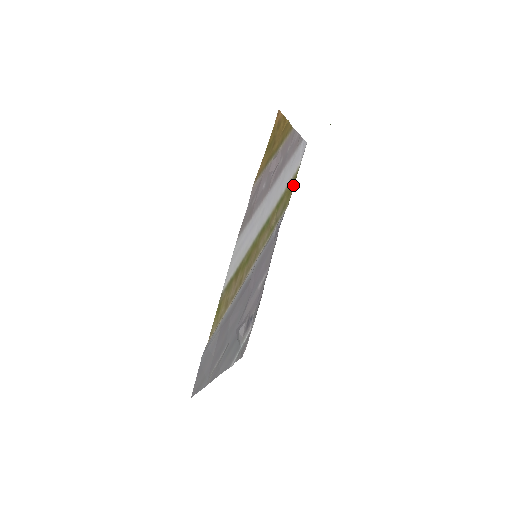
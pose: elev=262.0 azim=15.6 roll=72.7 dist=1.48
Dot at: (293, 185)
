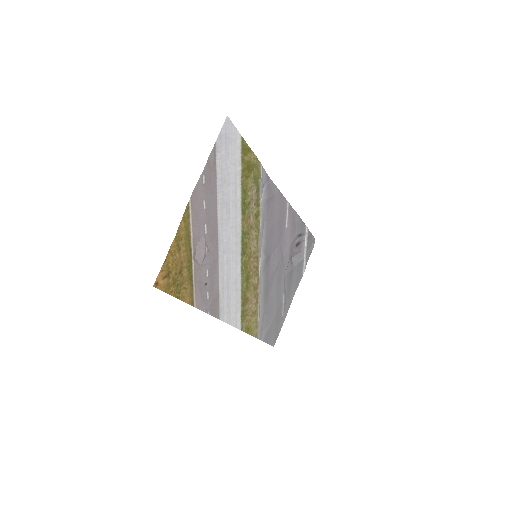
Dot at: (249, 153)
